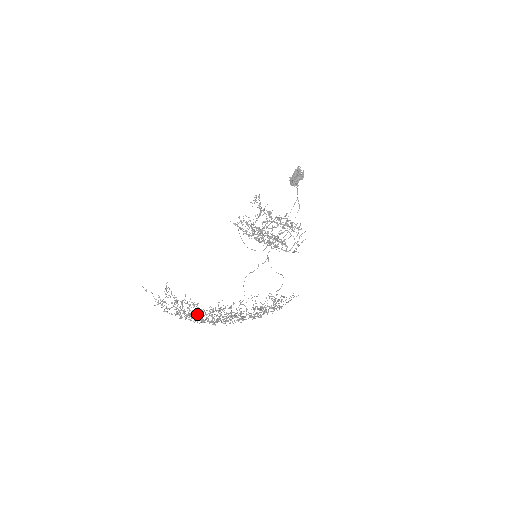
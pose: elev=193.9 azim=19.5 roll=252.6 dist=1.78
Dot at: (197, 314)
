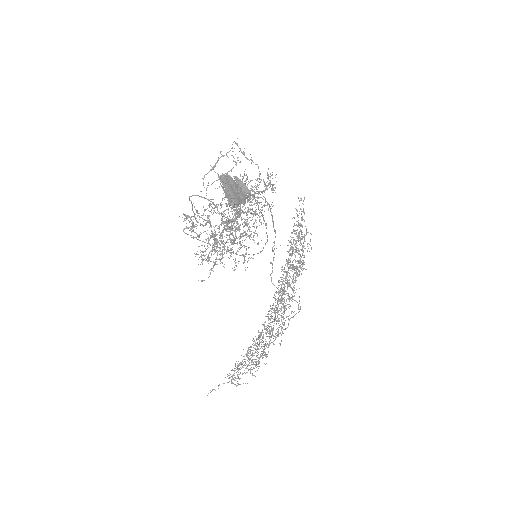
Dot at: (266, 341)
